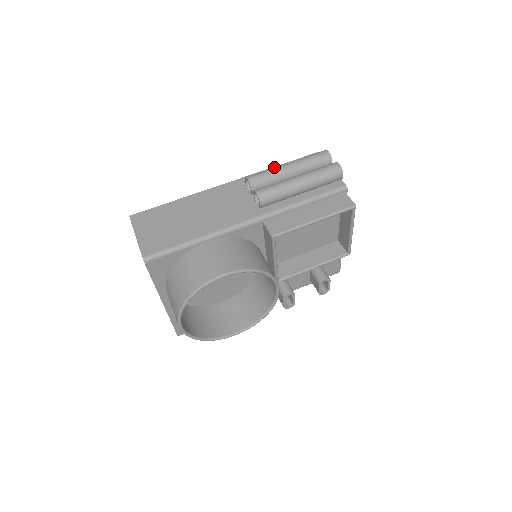
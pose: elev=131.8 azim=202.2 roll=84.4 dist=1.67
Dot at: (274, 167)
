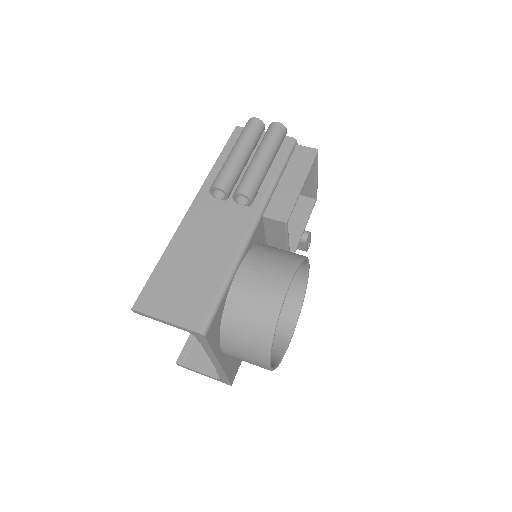
Dot at: (226, 161)
